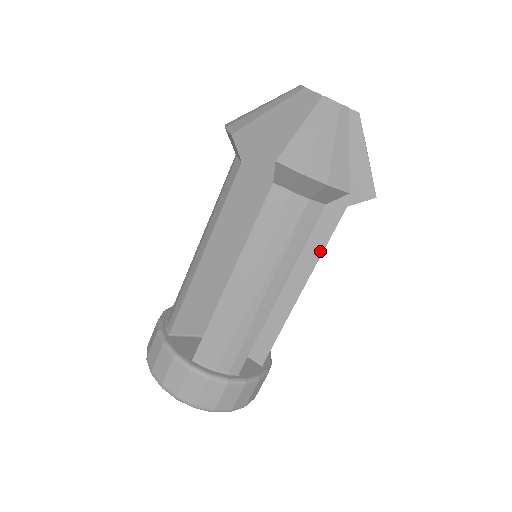
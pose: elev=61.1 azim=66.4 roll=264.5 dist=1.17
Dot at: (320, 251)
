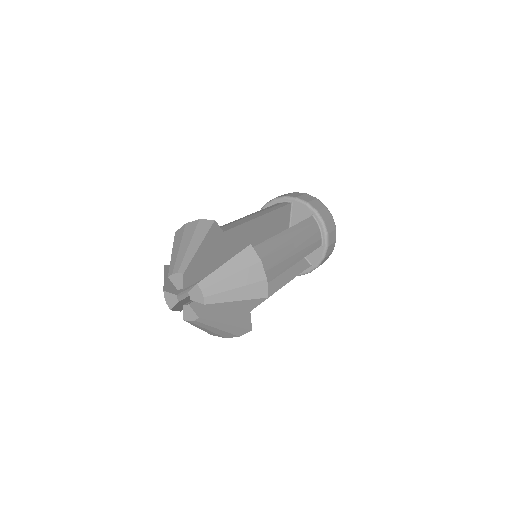
Dot at: (278, 274)
